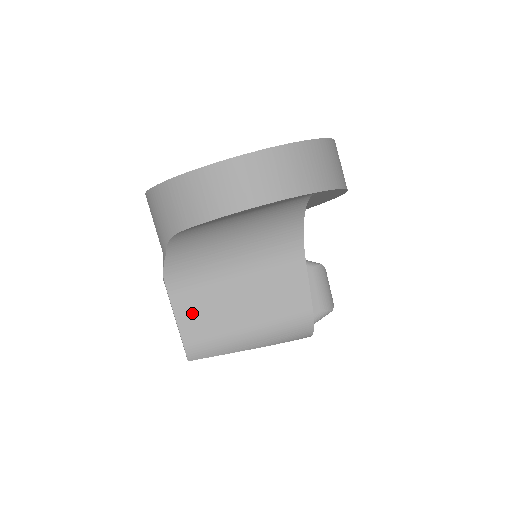
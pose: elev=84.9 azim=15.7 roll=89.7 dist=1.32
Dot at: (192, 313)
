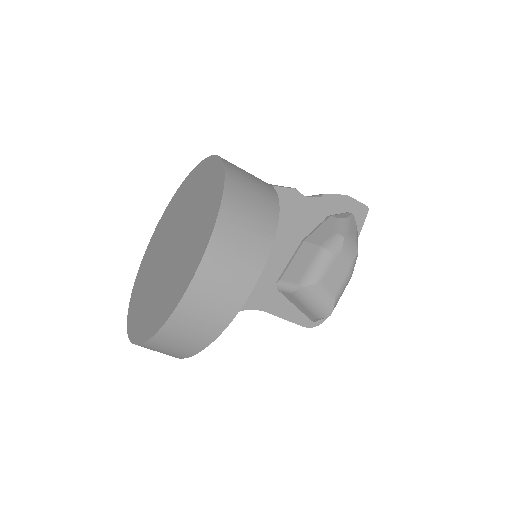
Dot at: occluded
